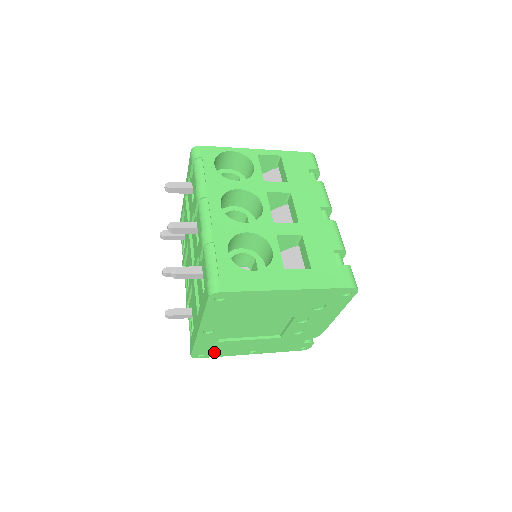
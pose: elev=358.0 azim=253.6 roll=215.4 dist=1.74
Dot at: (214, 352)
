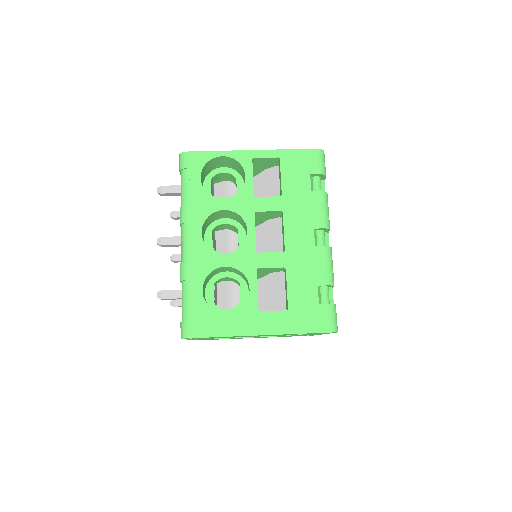
Dot at: occluded
